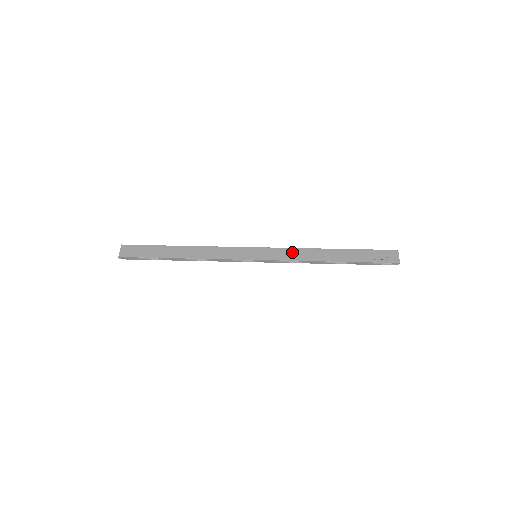
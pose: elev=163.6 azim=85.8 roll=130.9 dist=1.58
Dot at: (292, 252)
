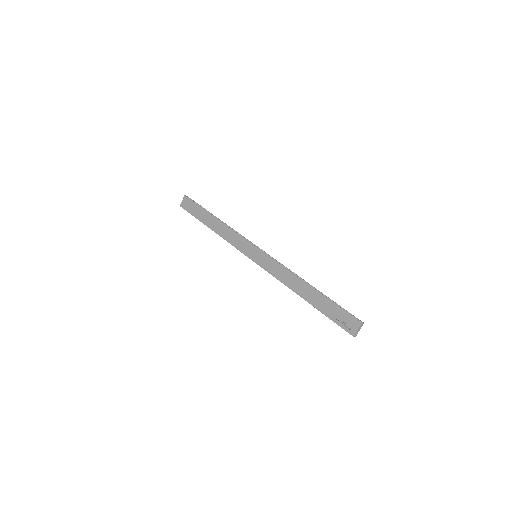
Dot at: (279, 269)
